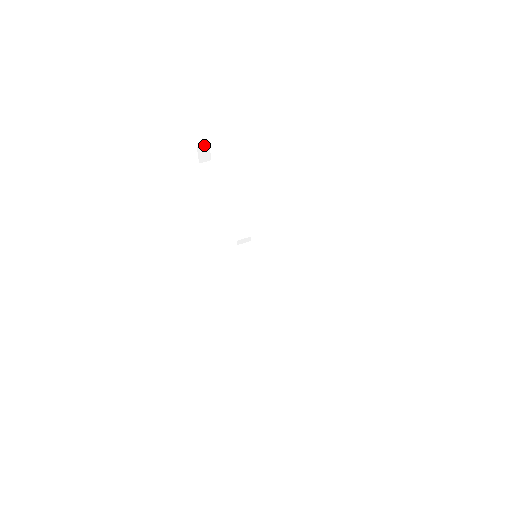
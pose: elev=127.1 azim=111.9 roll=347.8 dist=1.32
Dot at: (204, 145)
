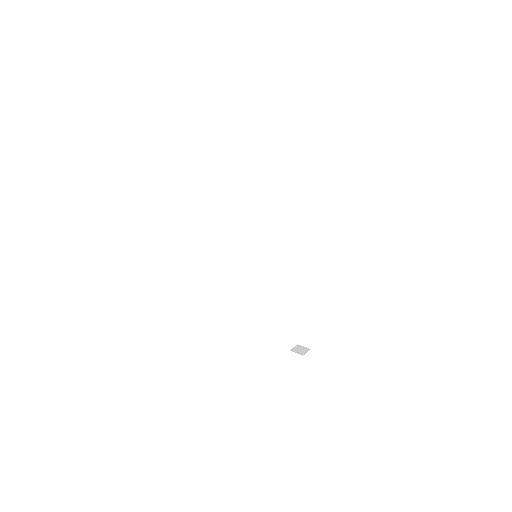
Dot at: occluded
